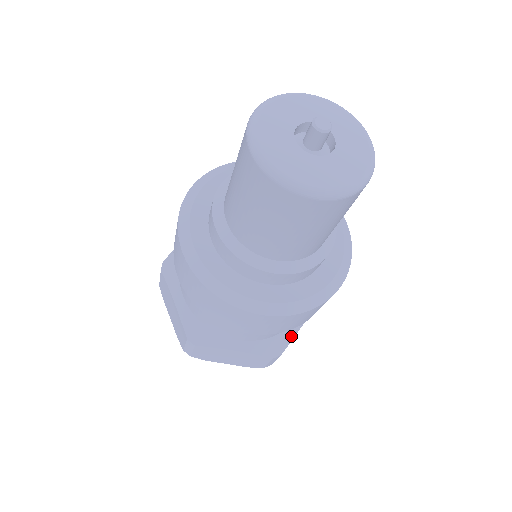
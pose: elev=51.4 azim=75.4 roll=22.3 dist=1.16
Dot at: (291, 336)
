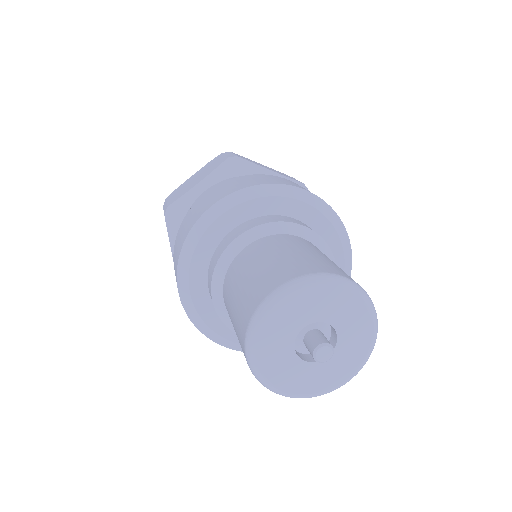
Dot at: occluded
